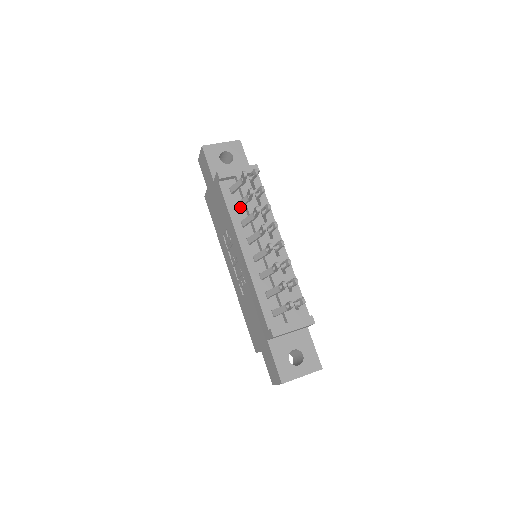
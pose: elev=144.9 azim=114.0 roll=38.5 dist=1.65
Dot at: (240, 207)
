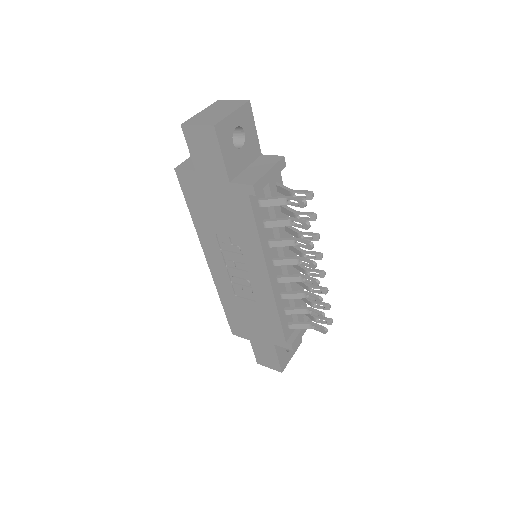
Dot at: (272, 227)
